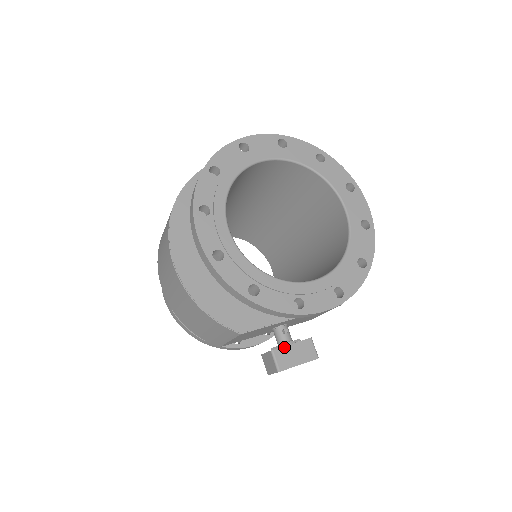
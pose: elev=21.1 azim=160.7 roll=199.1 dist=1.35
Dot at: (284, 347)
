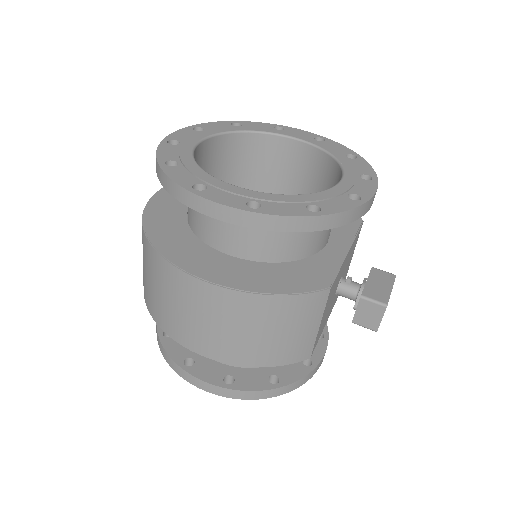
Dot at: (365, 287)
